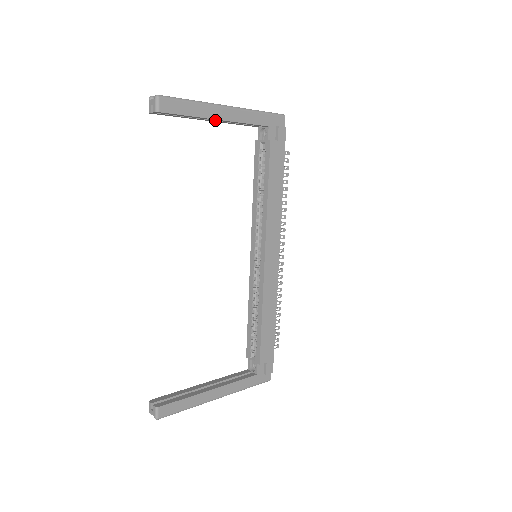
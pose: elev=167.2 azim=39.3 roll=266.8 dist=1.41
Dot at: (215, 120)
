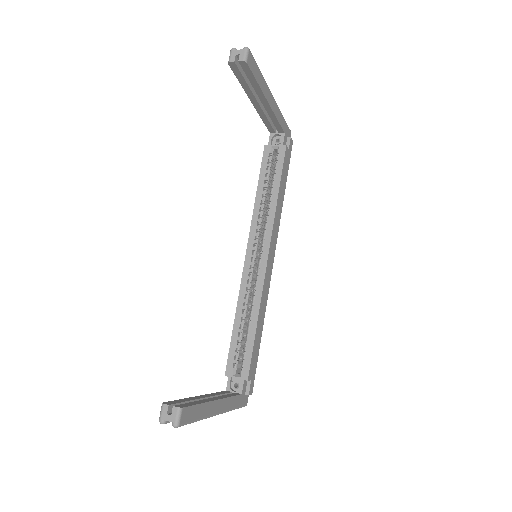
Dot at: (262, 103)
